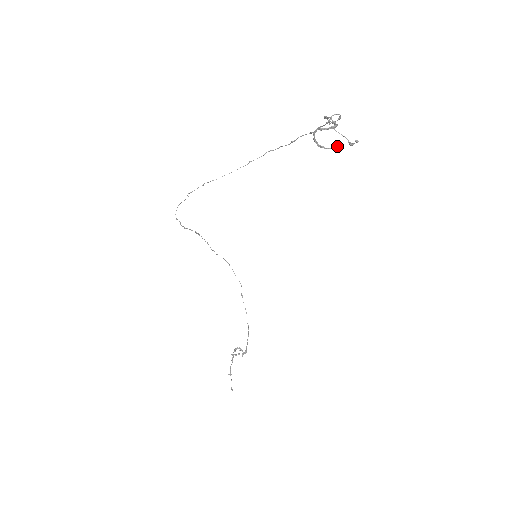
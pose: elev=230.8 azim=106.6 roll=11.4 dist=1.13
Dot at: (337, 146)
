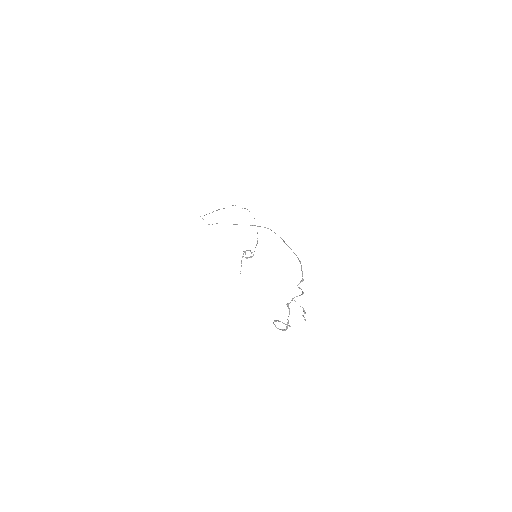
Dot at: (289, 326)
